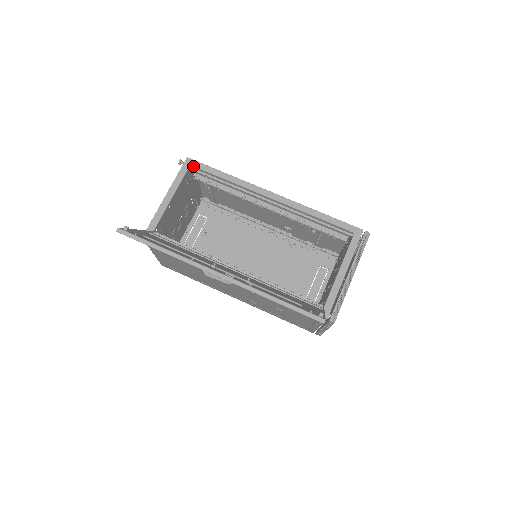
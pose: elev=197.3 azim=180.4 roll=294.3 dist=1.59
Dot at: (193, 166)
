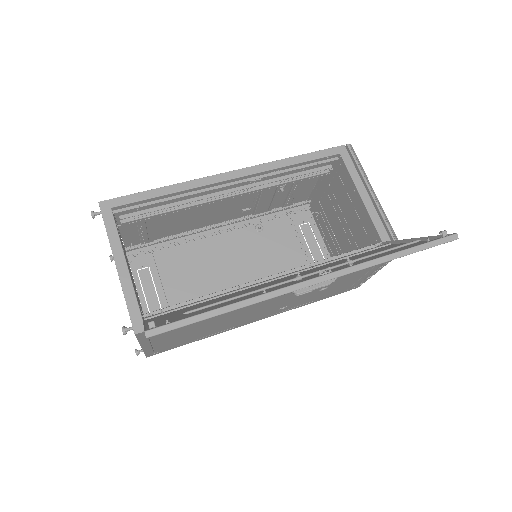
Dot at: (115, 207)
